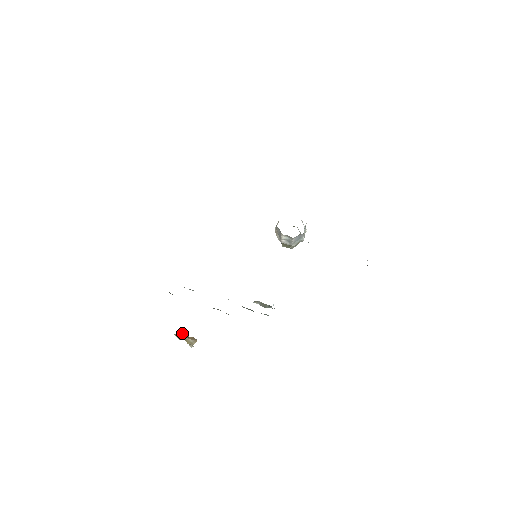
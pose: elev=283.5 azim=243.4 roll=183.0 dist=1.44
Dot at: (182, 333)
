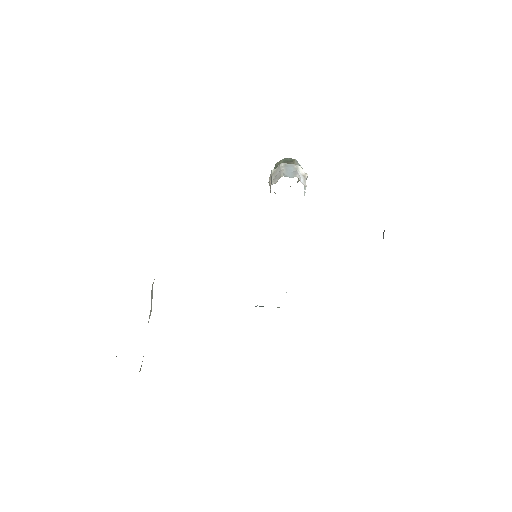
Dot at: occluded
